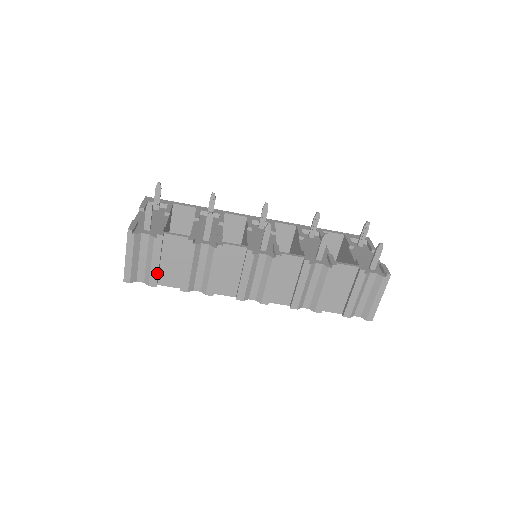
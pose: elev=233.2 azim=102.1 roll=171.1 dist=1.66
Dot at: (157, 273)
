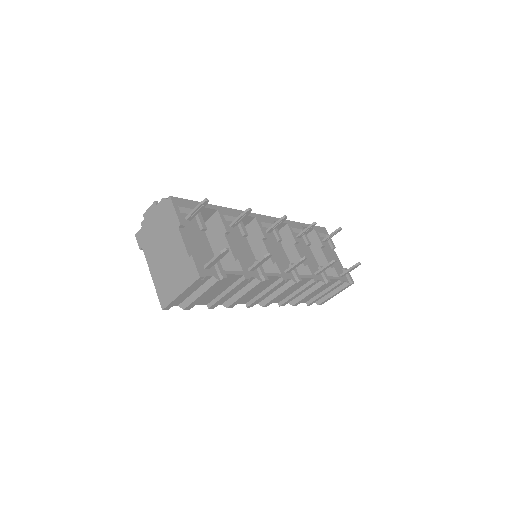
Dot at: (199, 301)
